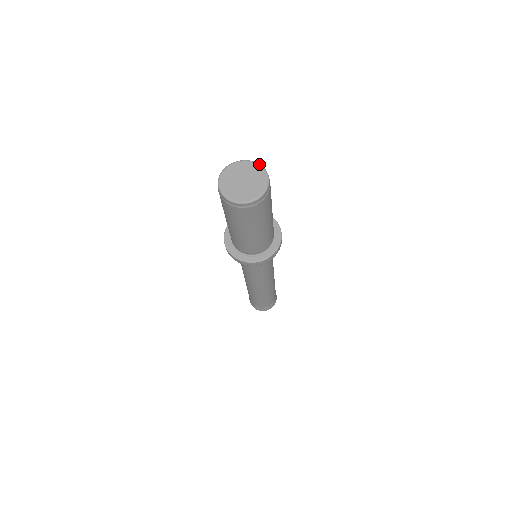
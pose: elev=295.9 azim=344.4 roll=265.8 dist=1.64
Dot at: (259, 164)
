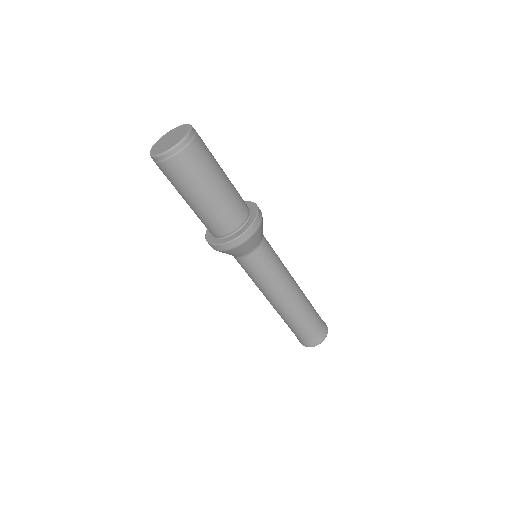
Dot at: (176, 127)
